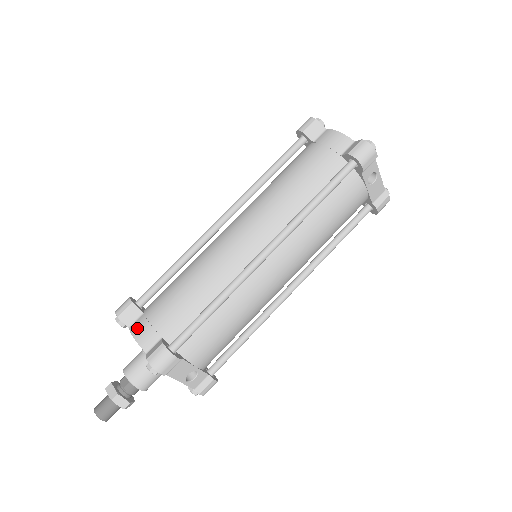
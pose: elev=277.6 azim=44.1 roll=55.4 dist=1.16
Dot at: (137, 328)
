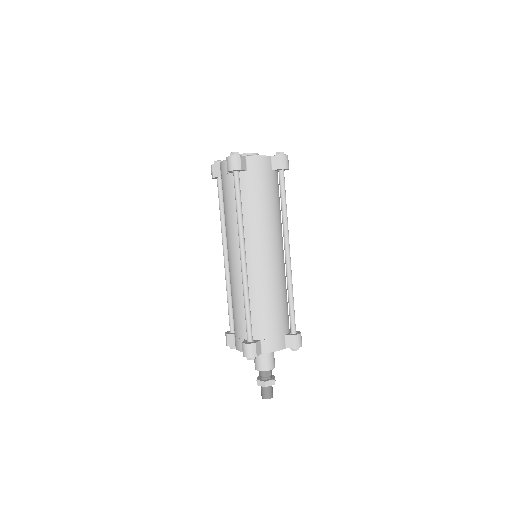
Dot at: (271, 347)
